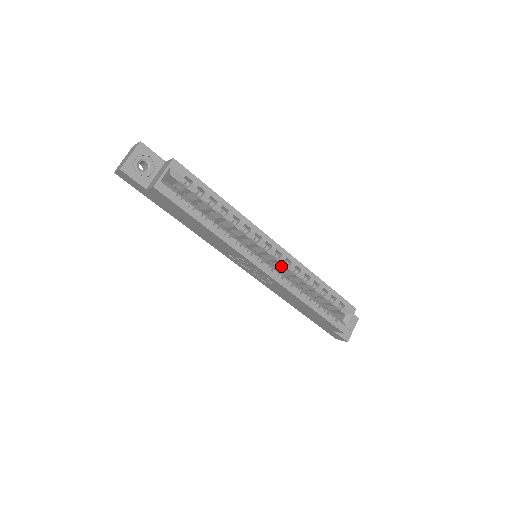
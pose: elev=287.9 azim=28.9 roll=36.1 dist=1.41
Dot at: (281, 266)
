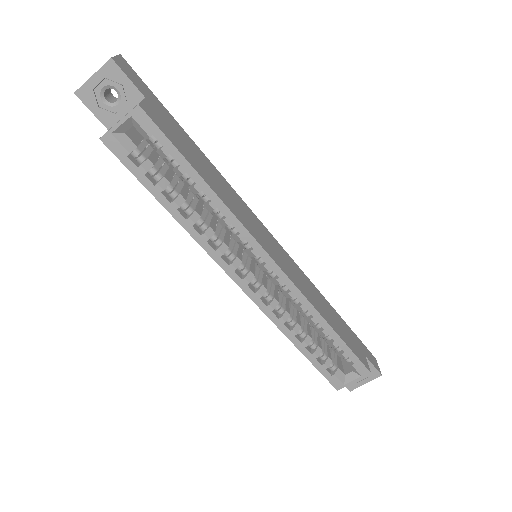
Dot at: occluded
